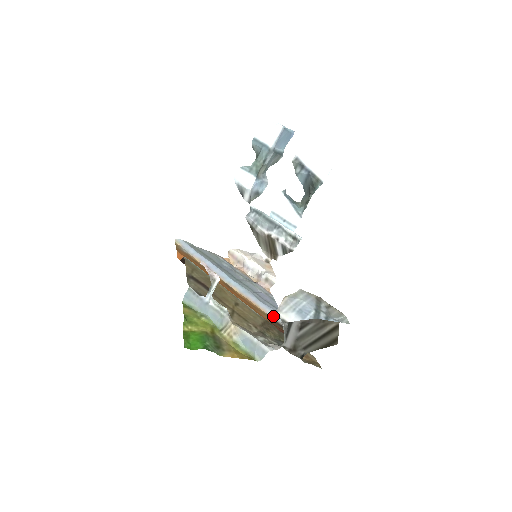
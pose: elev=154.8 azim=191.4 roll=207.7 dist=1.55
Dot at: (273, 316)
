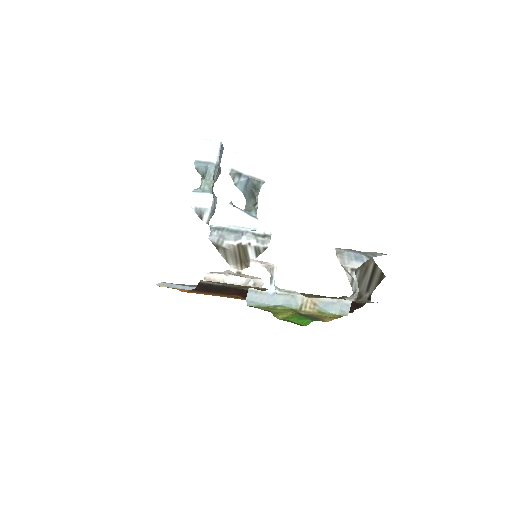
Dot at: occluded
